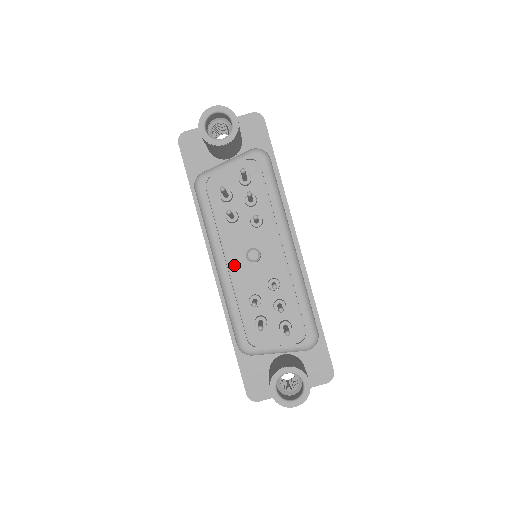
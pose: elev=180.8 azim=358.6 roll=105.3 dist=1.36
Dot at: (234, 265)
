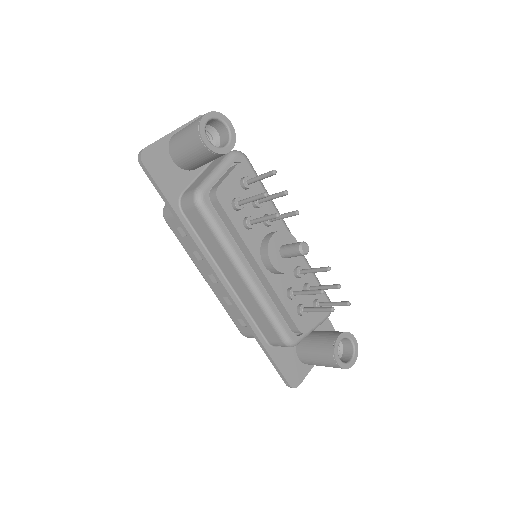
Dot at: (274, 267)
